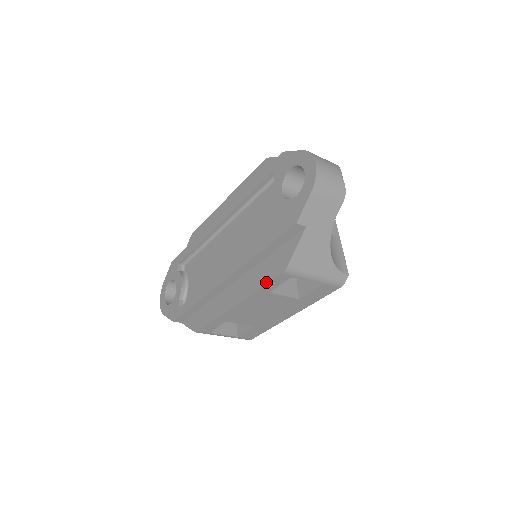
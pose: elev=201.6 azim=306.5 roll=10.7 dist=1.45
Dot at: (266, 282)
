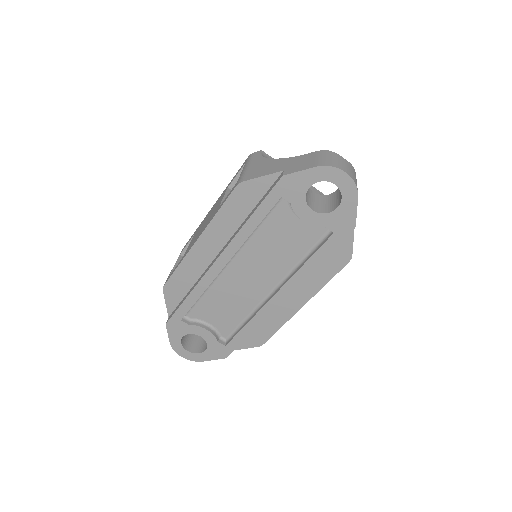
Dot at: (333, 276)
